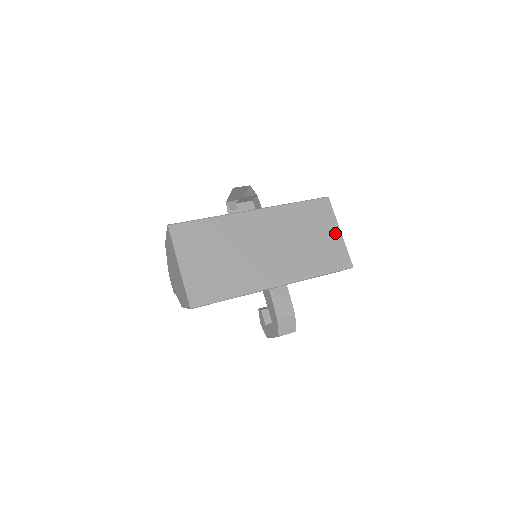
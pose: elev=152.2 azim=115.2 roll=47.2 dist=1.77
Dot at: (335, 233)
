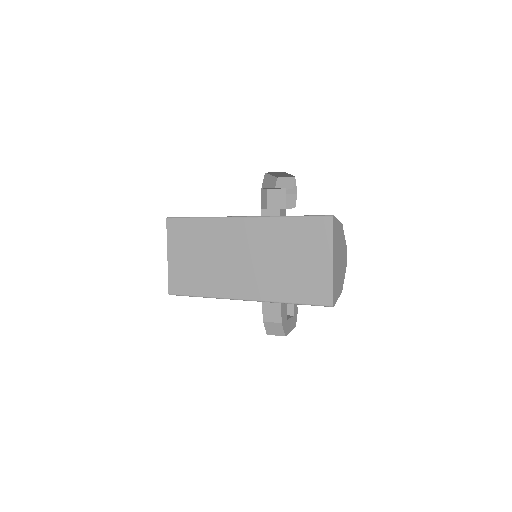
Dot at: (325, 262)
